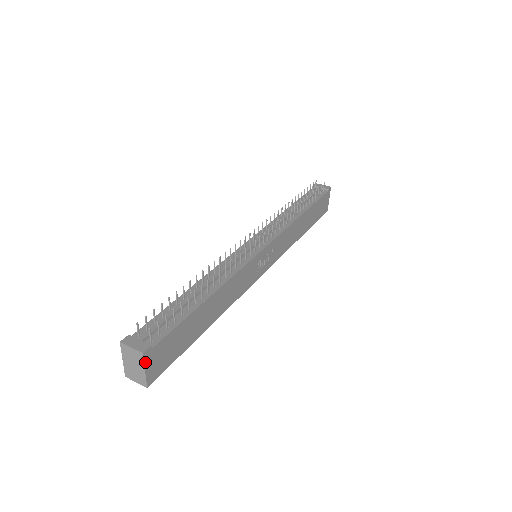
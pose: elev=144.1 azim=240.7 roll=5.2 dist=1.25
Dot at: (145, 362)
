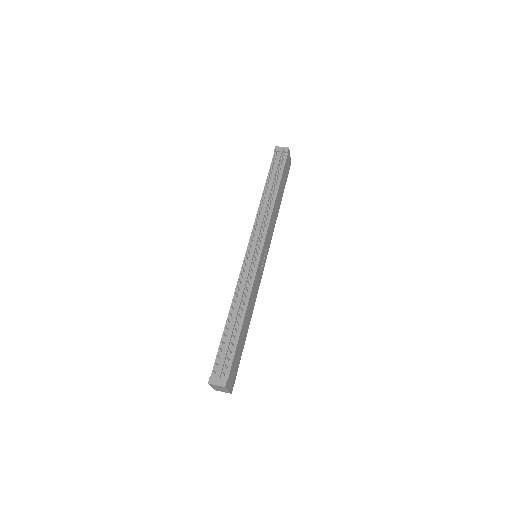
Dot at: (227, 388)
